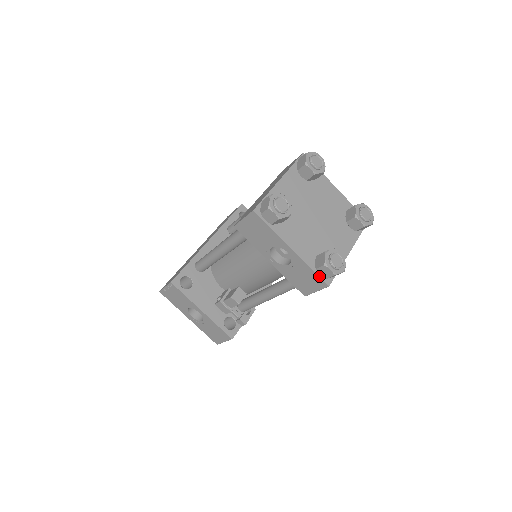
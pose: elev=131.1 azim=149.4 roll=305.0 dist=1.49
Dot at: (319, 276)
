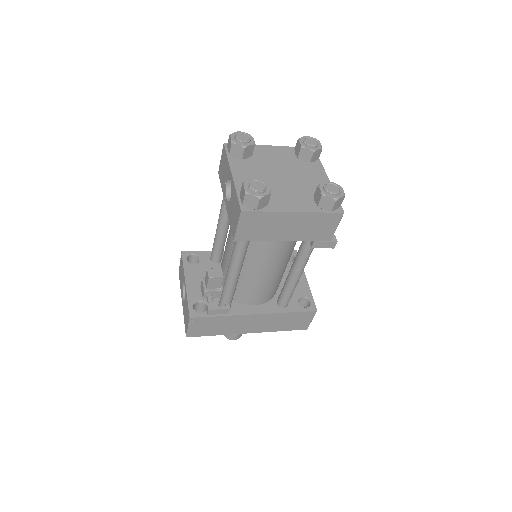
Dot at: (239, 200)
